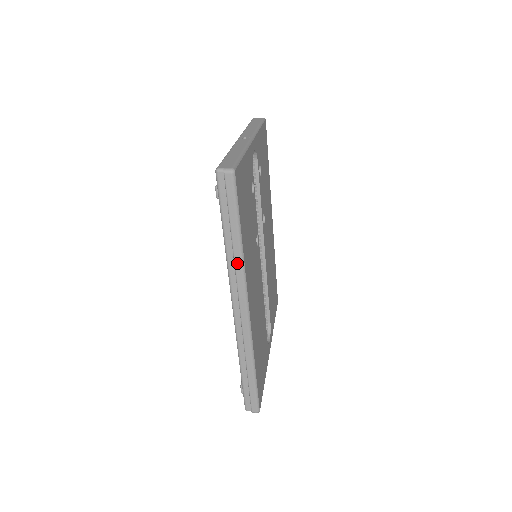
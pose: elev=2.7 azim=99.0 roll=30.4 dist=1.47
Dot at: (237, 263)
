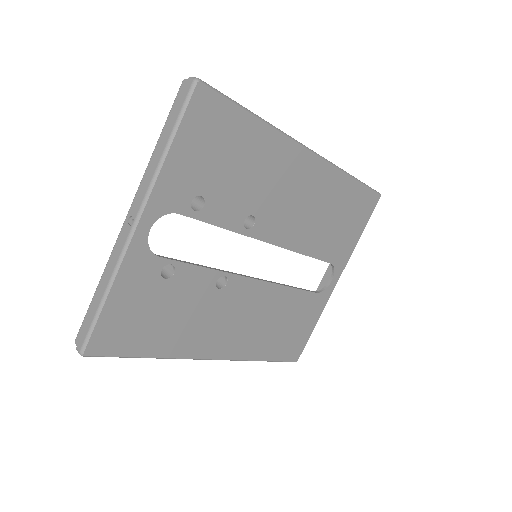
Dot at: occluded
